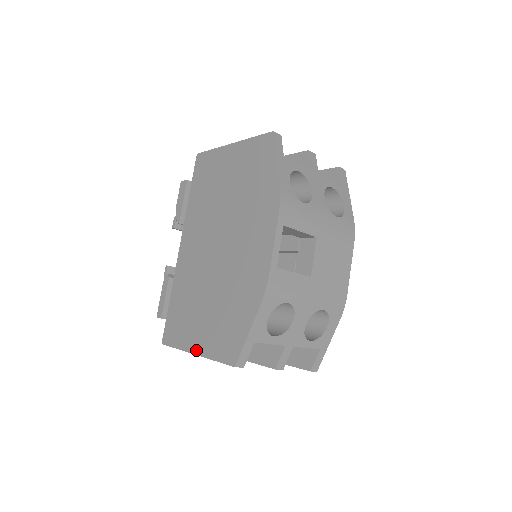
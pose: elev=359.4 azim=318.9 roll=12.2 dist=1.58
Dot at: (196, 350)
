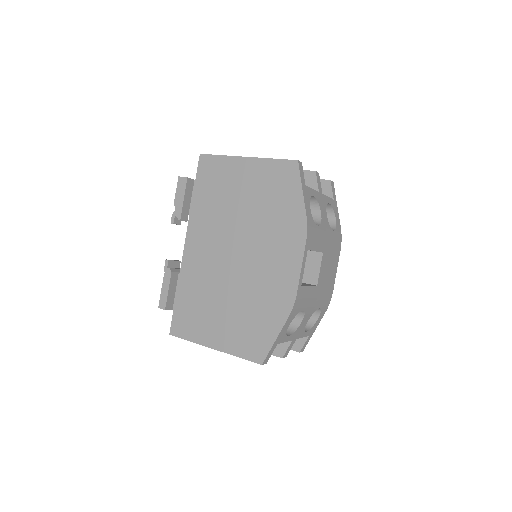
Dot at: (215, 346)
